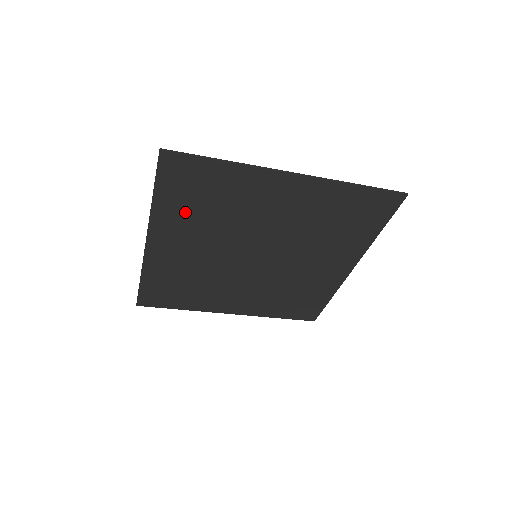
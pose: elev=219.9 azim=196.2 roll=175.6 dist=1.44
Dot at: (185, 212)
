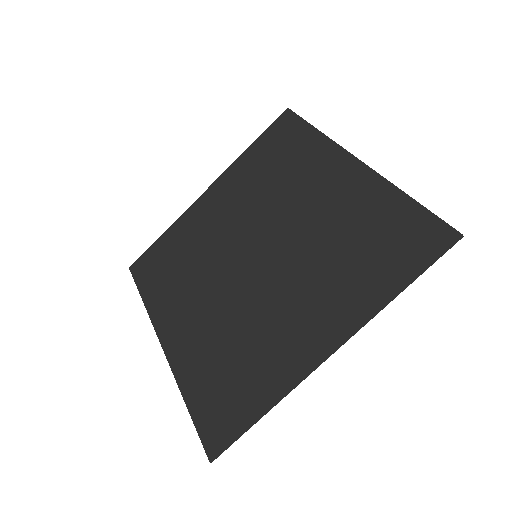
Dot at: (255, 169)
